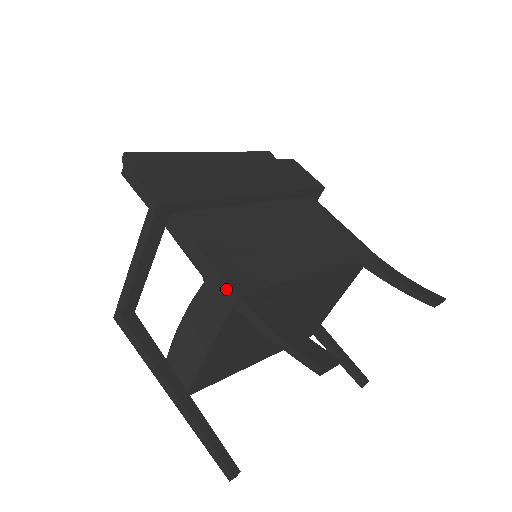
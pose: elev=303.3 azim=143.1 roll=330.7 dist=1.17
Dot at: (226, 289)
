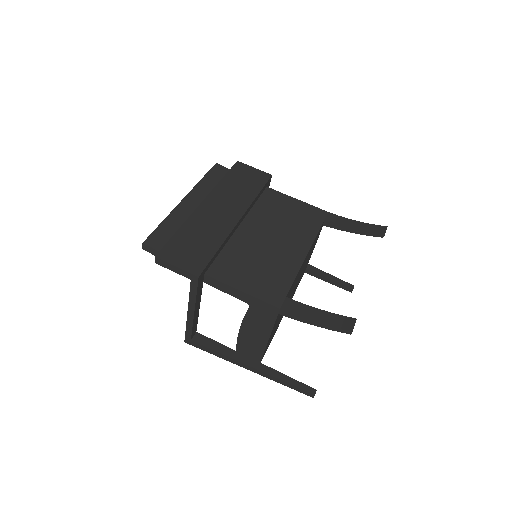
Dot at: (269, 307)
